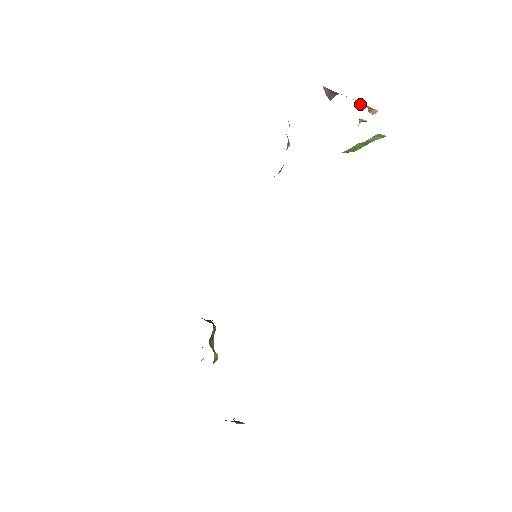
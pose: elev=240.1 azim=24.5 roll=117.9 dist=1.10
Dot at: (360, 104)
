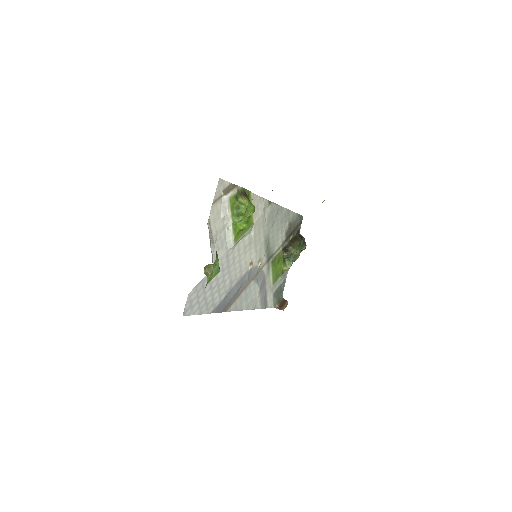
Dot at: occluded
